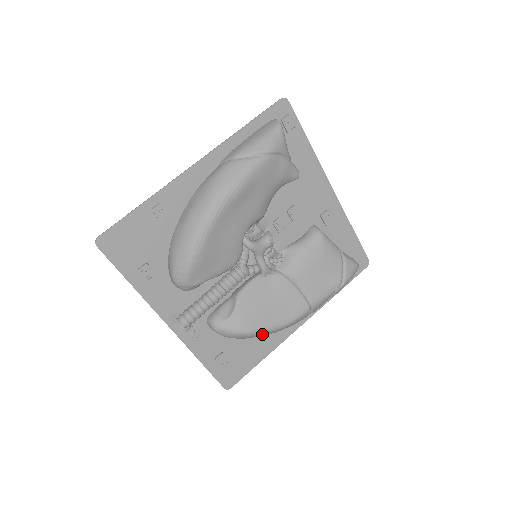
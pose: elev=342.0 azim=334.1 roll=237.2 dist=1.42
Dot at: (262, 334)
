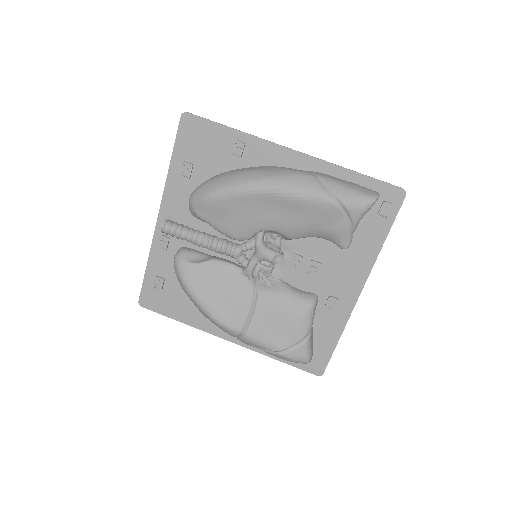
Dot at: (194, 301)
